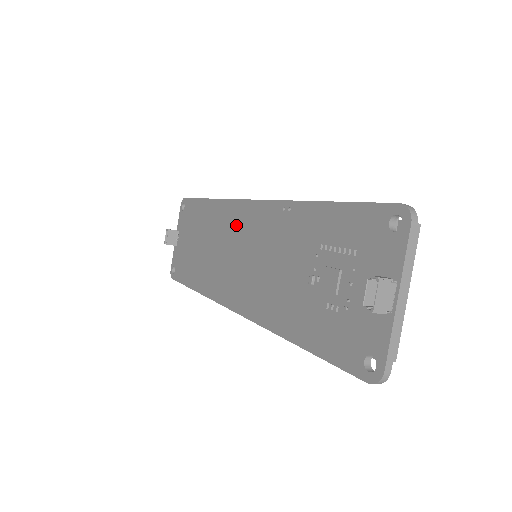
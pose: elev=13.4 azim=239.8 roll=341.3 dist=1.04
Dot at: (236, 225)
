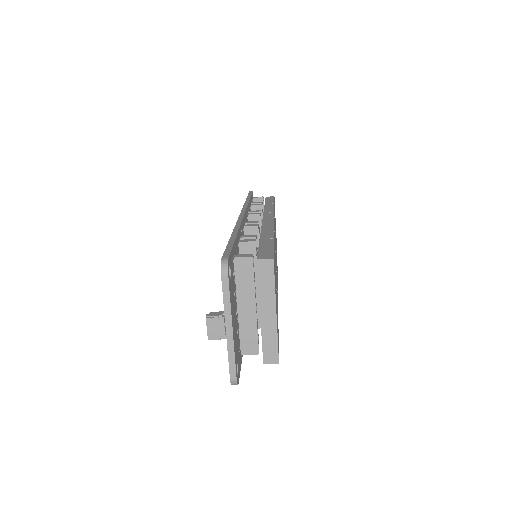
Dot at: occluded
